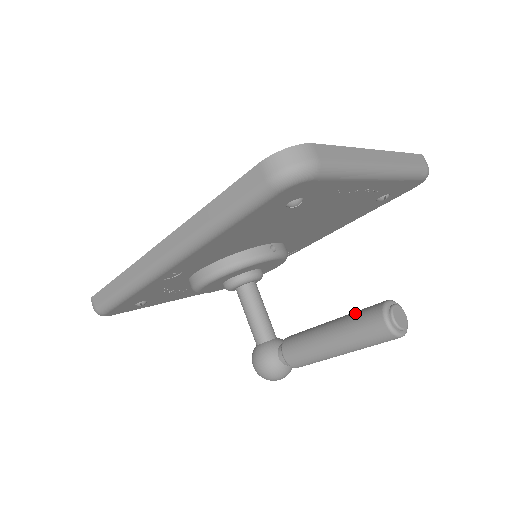
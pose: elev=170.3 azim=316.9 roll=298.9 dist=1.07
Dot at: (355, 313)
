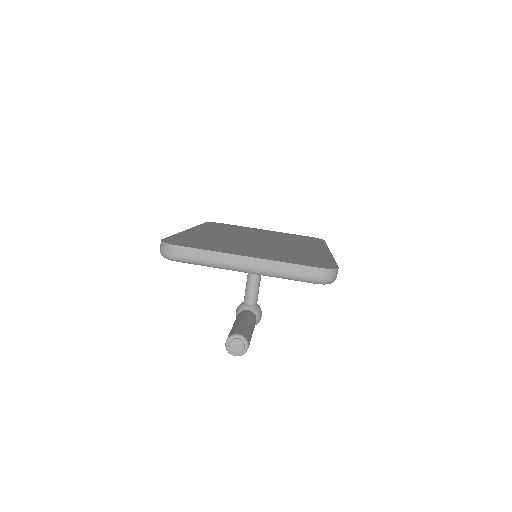
Dot at: (237, 327)
